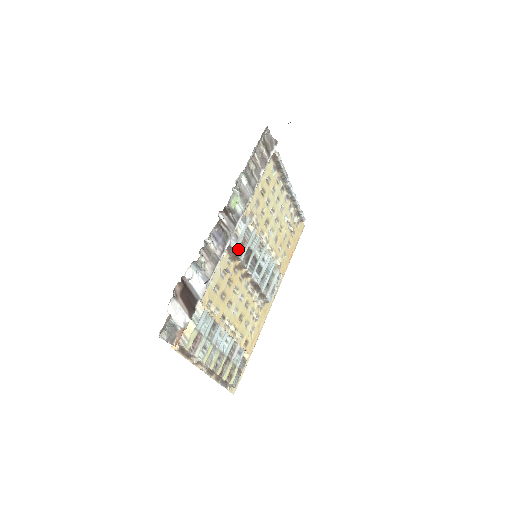
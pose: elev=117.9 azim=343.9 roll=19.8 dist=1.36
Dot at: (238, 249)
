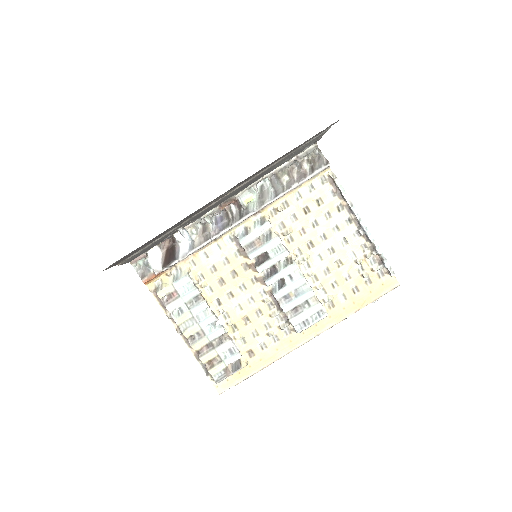
Dot at: (246, 245)
